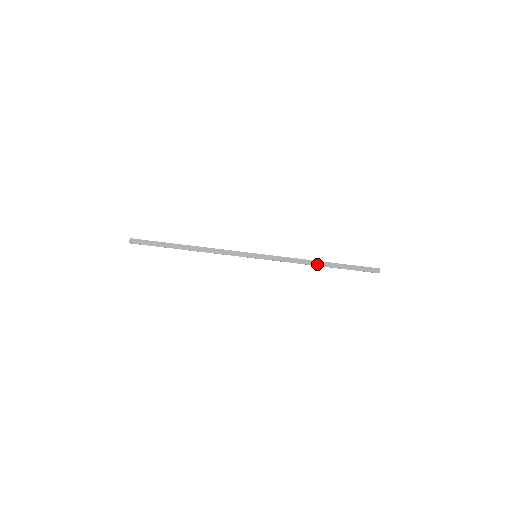
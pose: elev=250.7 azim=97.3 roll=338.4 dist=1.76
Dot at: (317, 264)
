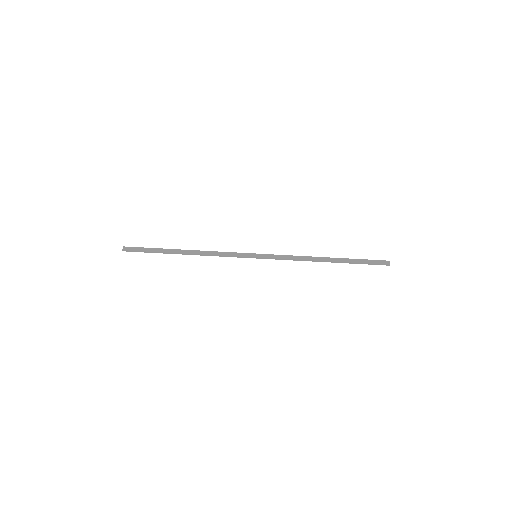
Dot at: (322, 259)
